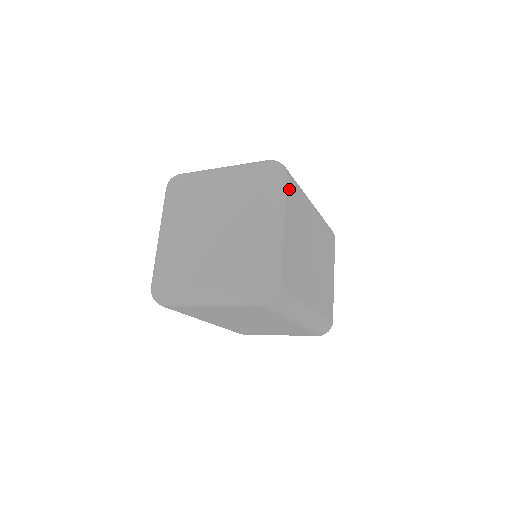
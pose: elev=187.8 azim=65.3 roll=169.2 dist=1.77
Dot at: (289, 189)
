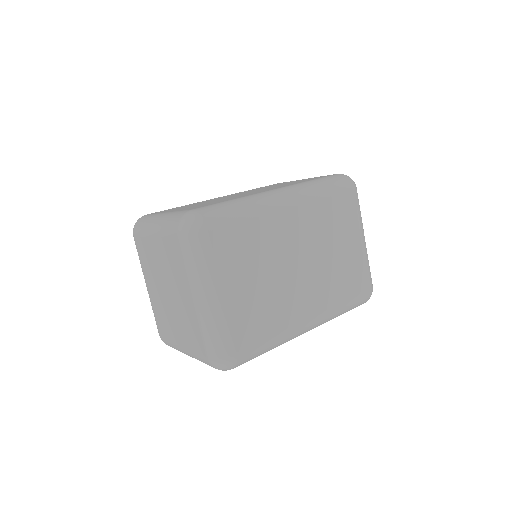
Dot at: (215, 242)
